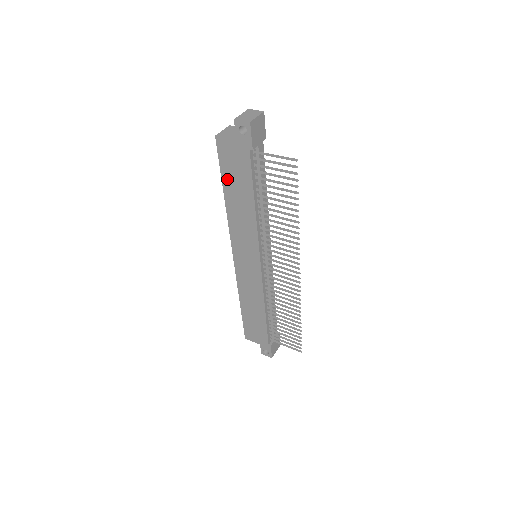
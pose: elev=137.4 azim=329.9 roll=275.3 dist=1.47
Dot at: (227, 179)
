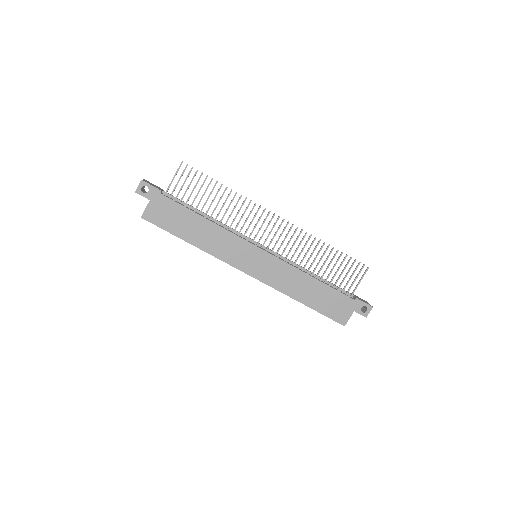
Dot at: (177, 230)
